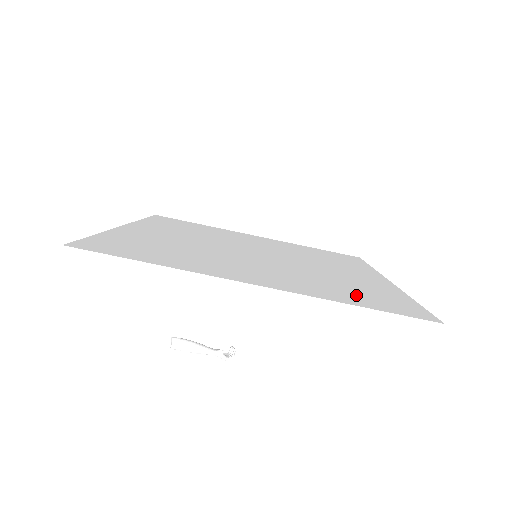
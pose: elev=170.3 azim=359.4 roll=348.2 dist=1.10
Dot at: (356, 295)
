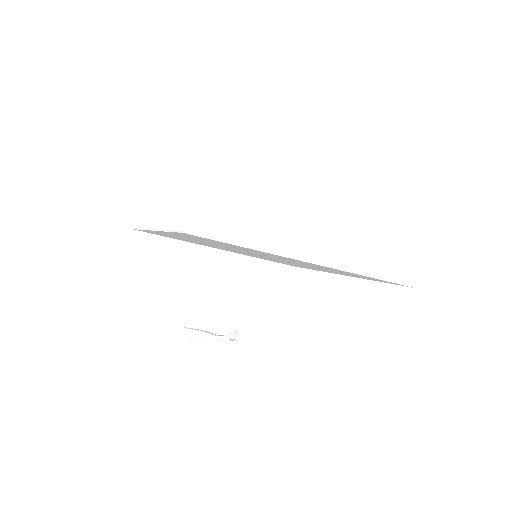
Dot at: occluded
